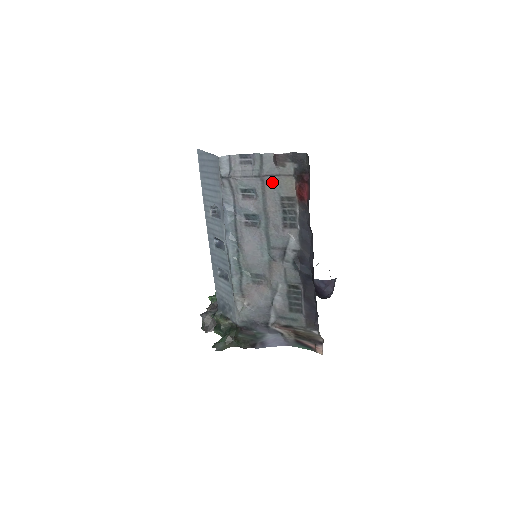
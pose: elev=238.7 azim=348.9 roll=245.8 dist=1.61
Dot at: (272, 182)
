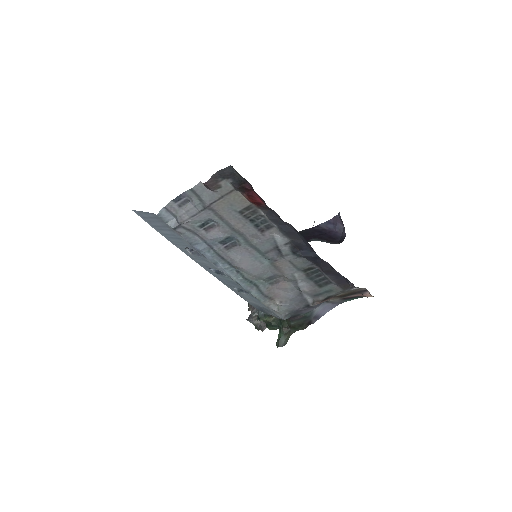
Dot at: (220, 206)
